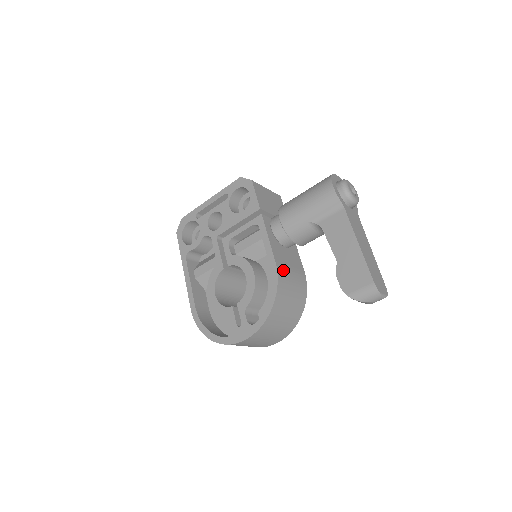
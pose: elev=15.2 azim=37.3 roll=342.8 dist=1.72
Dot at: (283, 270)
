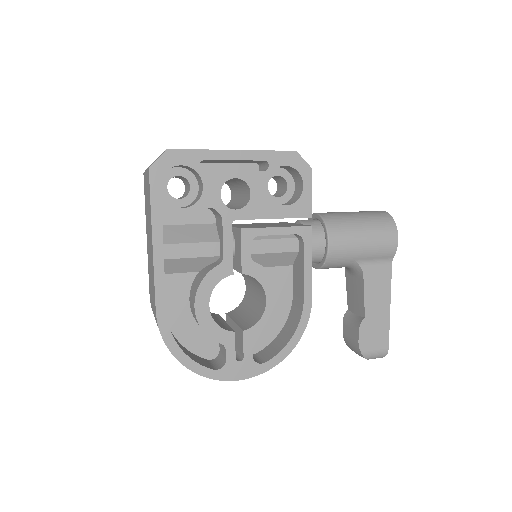
Dot at: occluded
